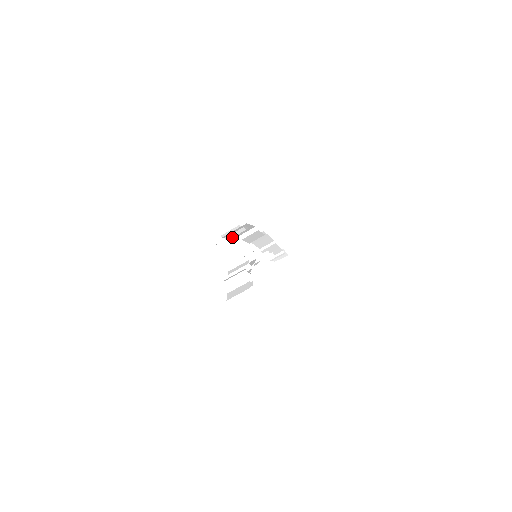
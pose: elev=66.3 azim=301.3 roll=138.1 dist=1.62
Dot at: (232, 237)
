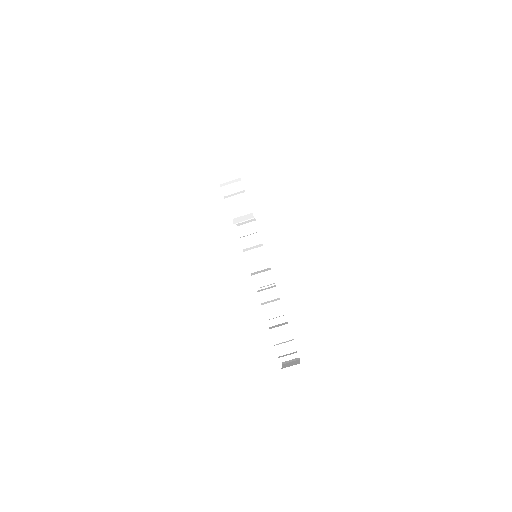
Dot at: (241, 222)
